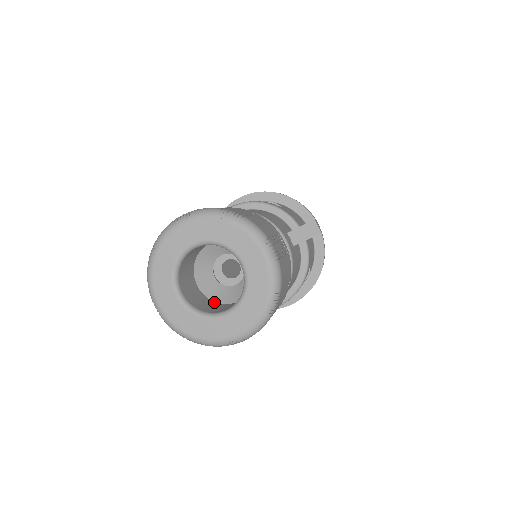
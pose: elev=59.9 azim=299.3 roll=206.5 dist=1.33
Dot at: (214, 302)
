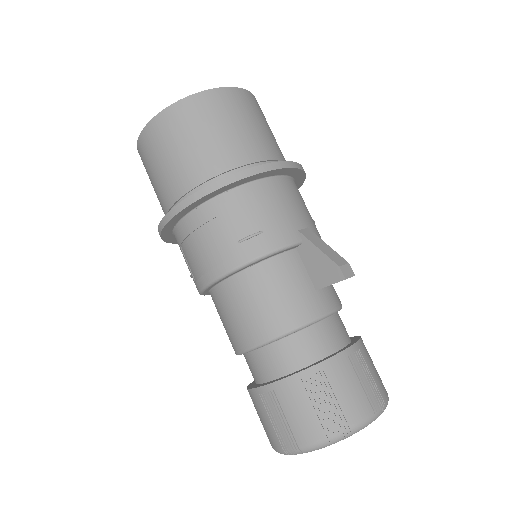
Dot at: occluded
